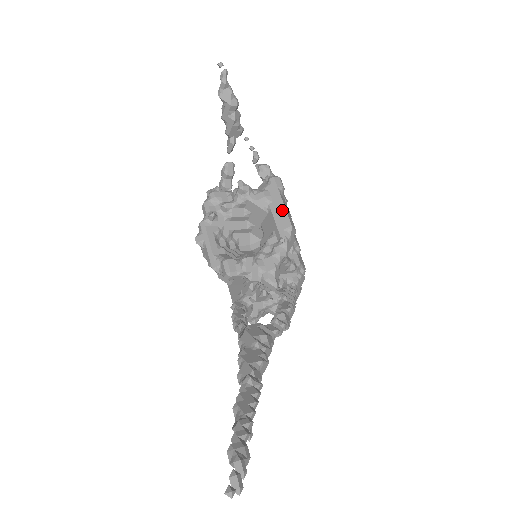
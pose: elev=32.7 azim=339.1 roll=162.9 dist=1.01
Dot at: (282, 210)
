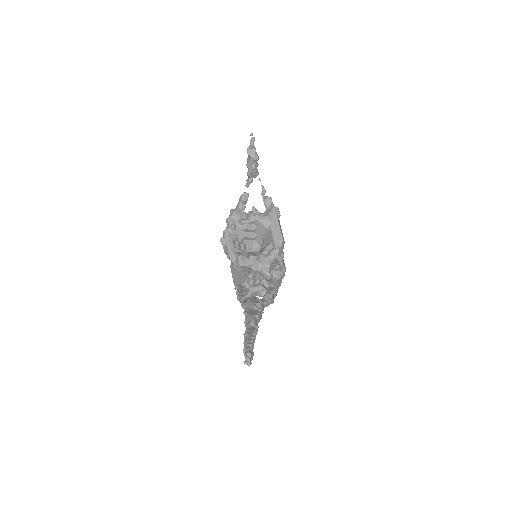
Dot at: (278, 229)
